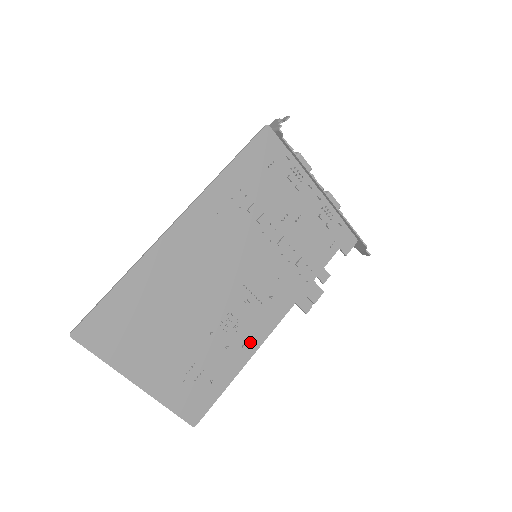
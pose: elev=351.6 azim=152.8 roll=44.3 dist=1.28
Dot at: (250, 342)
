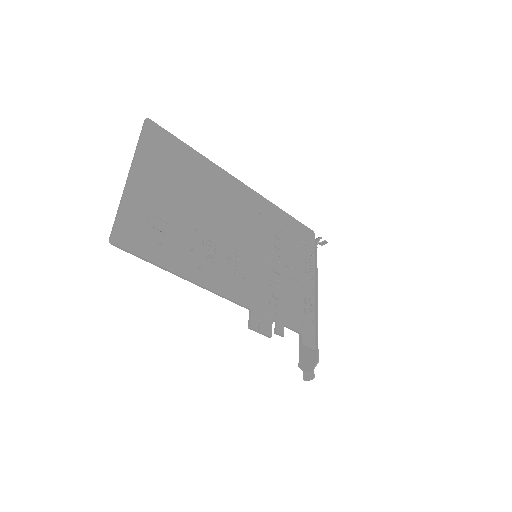
Dot at: (205, 275)
